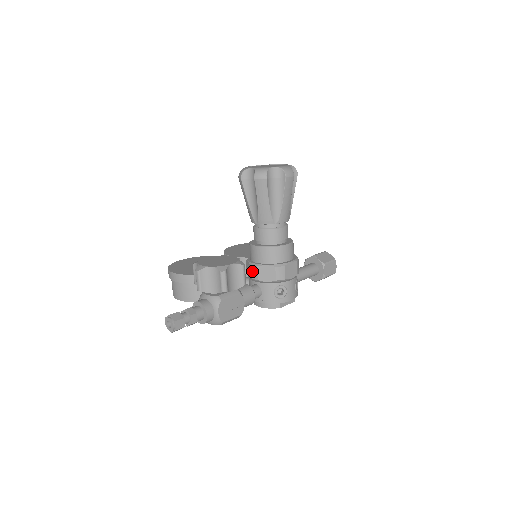
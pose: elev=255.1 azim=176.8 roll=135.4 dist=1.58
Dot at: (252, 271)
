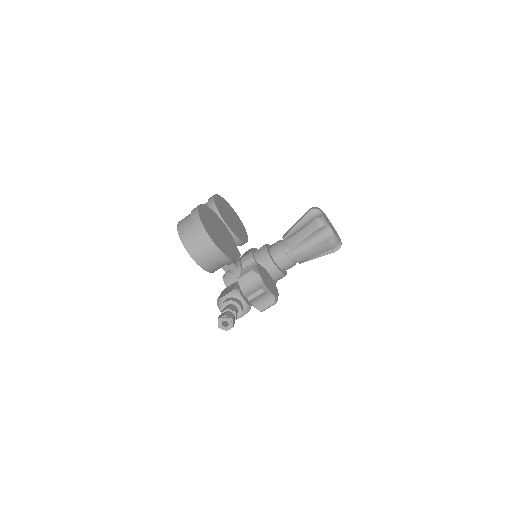
Dot at: occluded
